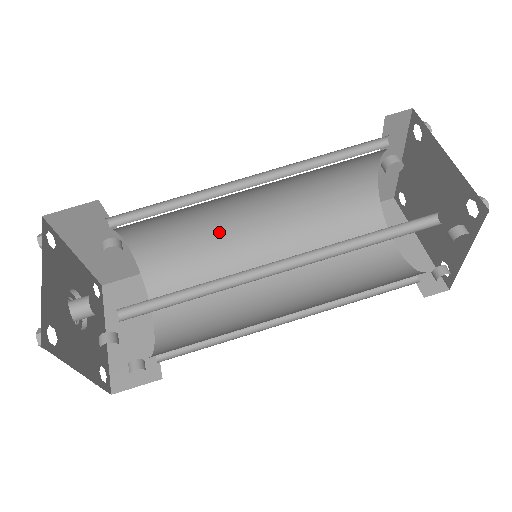
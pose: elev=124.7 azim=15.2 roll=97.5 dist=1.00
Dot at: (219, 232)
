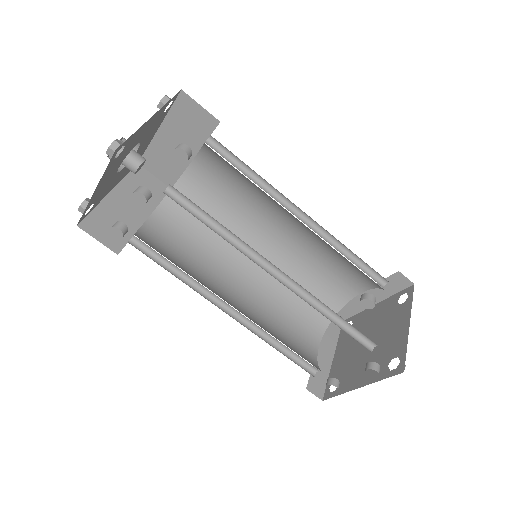
Dot at: (244, 220)
